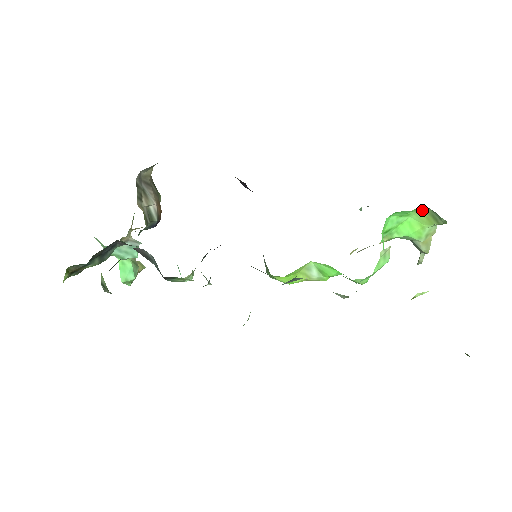
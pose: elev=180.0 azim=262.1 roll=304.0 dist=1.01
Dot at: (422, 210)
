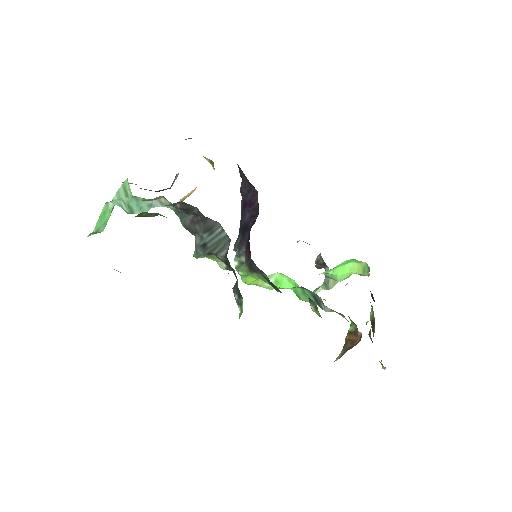
Dot at: (360, 262)
